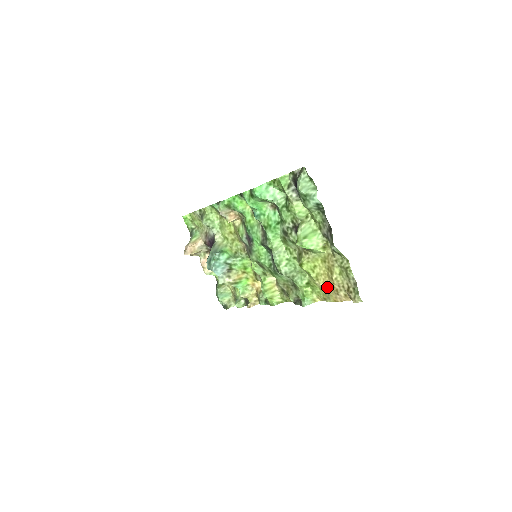
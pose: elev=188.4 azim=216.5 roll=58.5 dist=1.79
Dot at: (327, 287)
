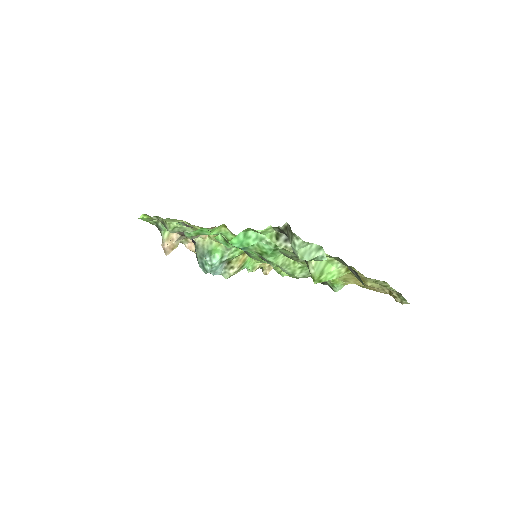
Dot at: (361, 285)
